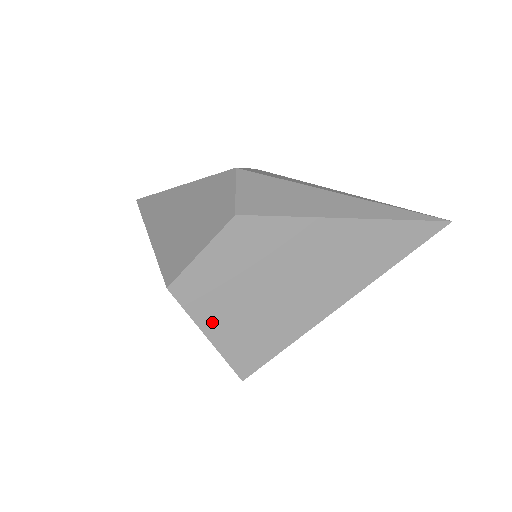
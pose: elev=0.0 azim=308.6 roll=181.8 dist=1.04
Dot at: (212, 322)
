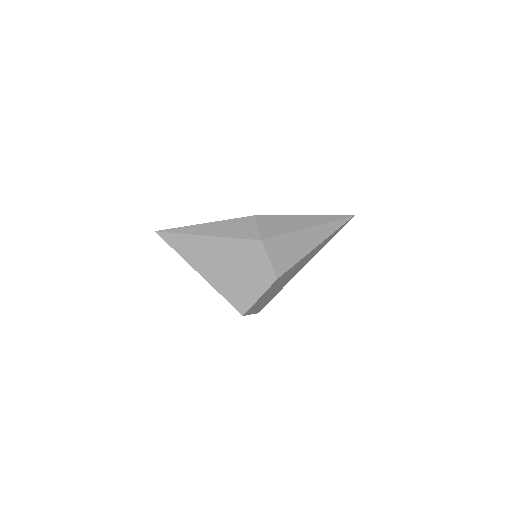
Dot at: occluded
